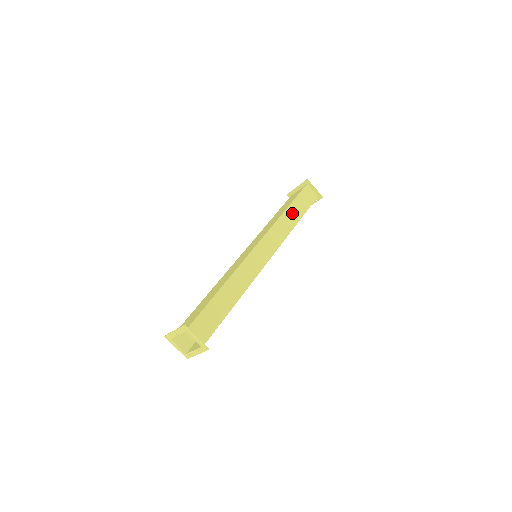
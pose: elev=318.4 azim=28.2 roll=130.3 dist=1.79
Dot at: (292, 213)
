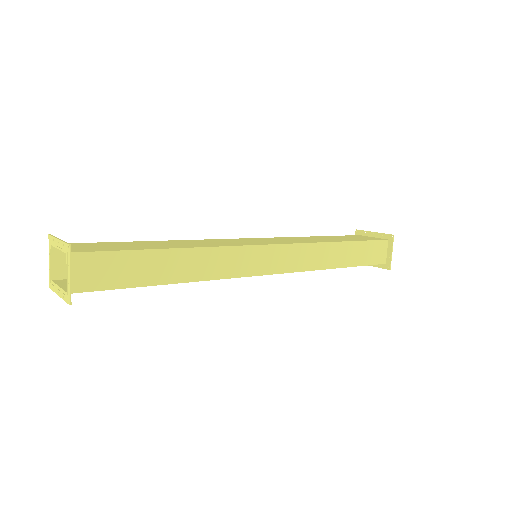
Dot at: (342, 252)
